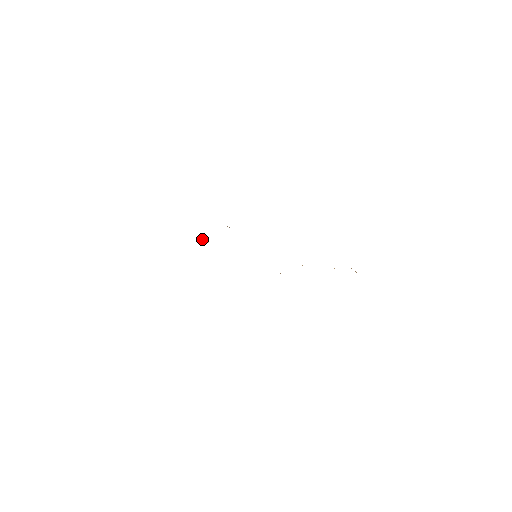
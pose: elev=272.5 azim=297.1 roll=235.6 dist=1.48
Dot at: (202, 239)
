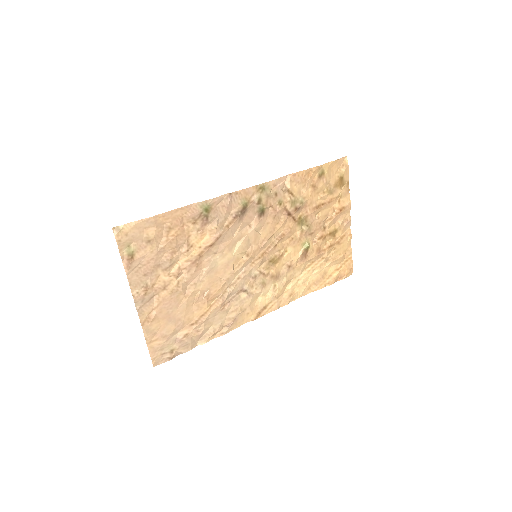
Dot at: (206, 259)
